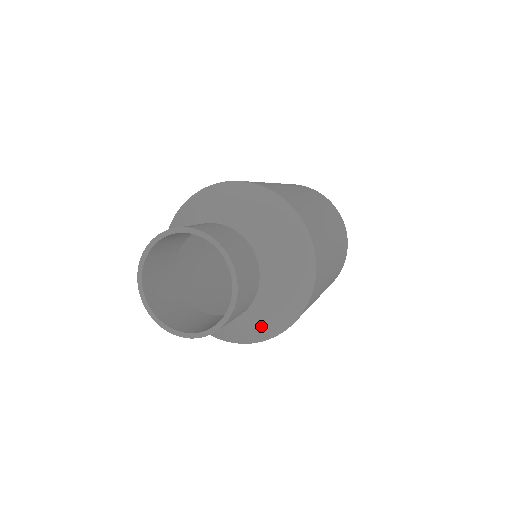
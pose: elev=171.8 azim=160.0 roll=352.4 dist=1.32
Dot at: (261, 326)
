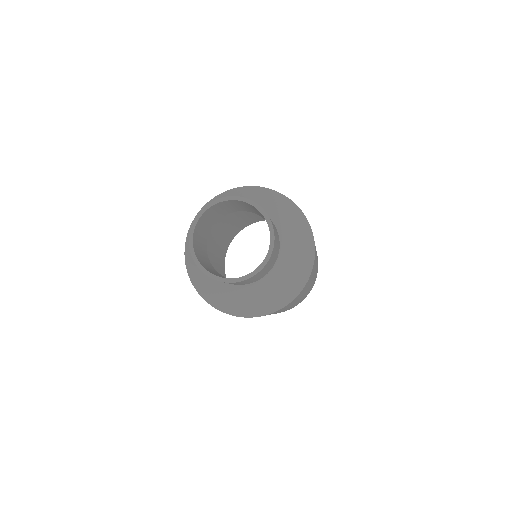
Dot at: (266, 298)
